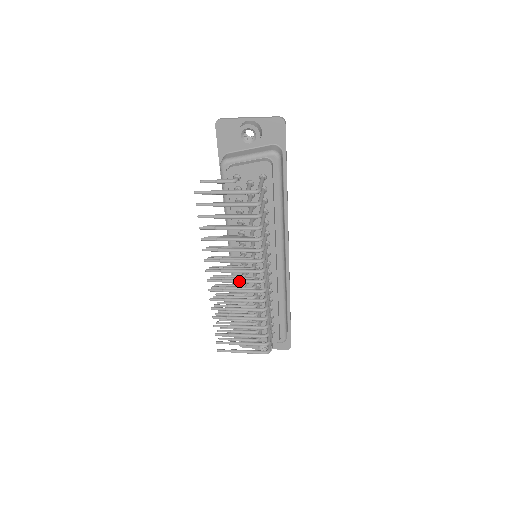
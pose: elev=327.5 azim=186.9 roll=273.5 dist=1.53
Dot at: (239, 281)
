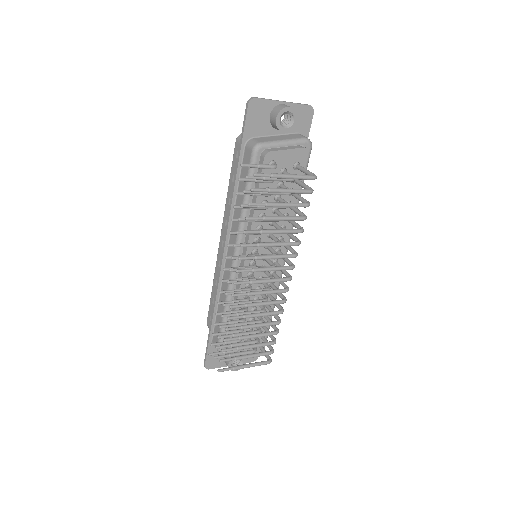
Dot at: (269, 280)
